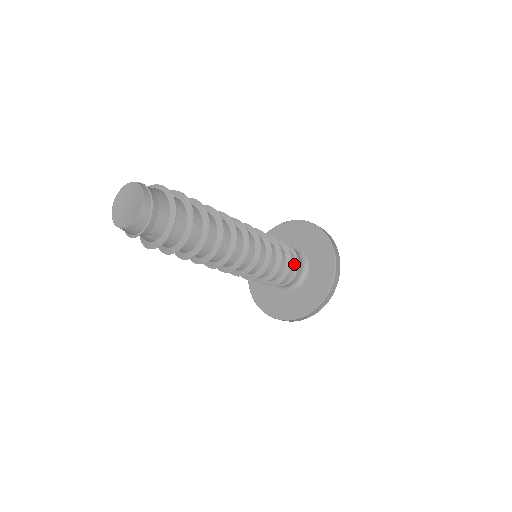
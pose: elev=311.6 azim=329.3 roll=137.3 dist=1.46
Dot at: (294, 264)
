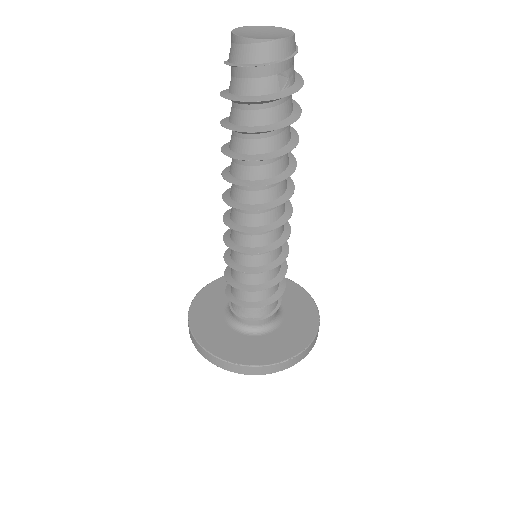
Dot at: occluded
